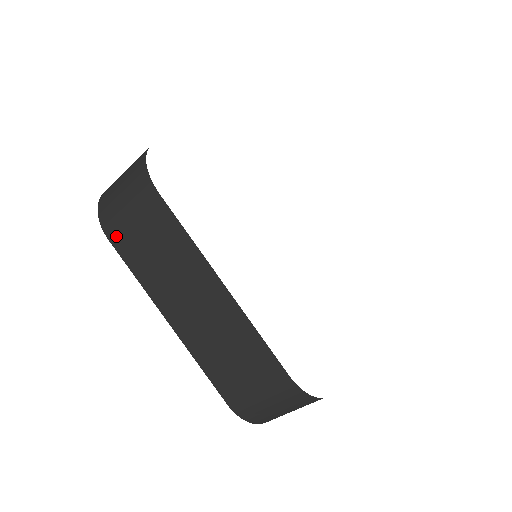
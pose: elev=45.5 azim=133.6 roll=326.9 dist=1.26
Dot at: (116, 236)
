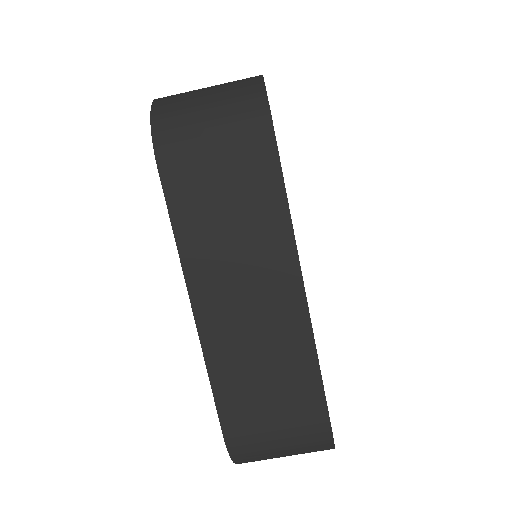
Dot at: (174, 167)
